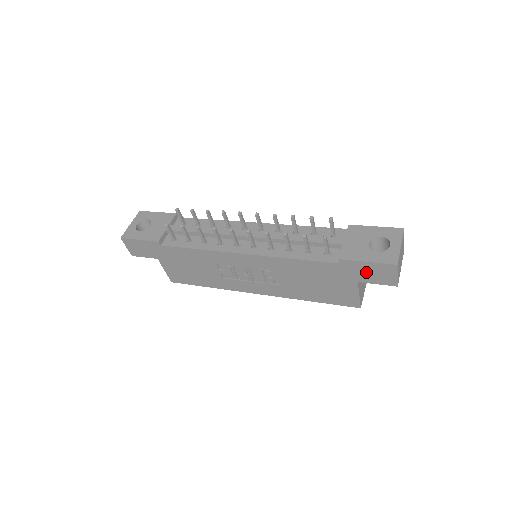
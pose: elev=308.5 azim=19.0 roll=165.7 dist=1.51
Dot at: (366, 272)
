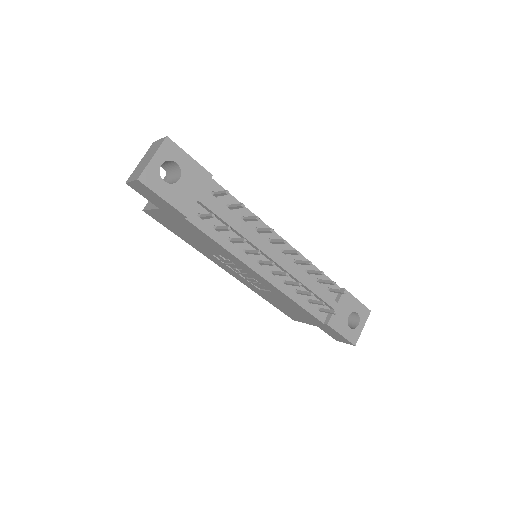
Dot at: (332, 332)
